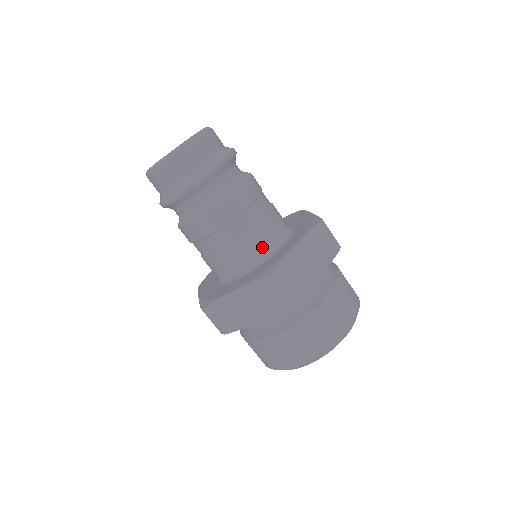
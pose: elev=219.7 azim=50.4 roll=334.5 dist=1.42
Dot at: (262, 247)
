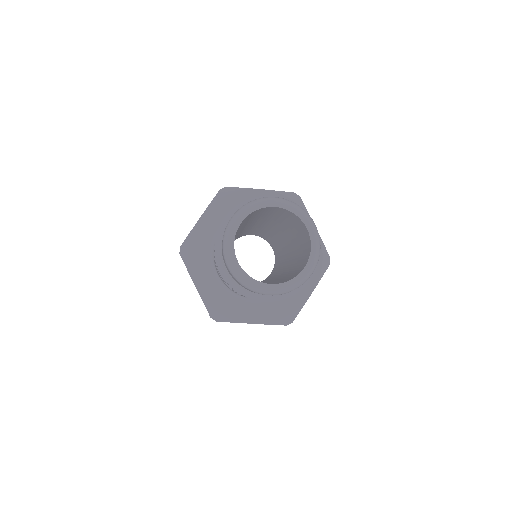
Dot at: occluded
